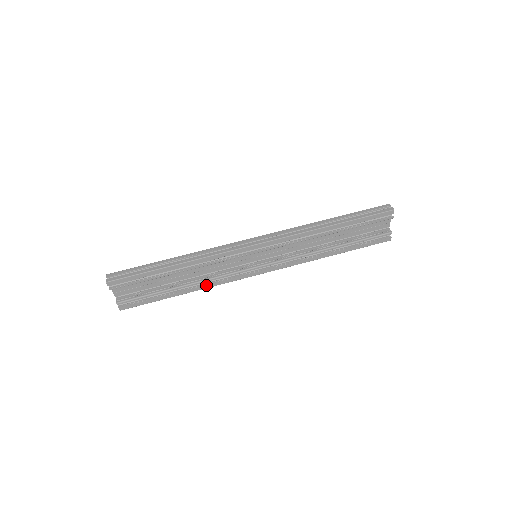
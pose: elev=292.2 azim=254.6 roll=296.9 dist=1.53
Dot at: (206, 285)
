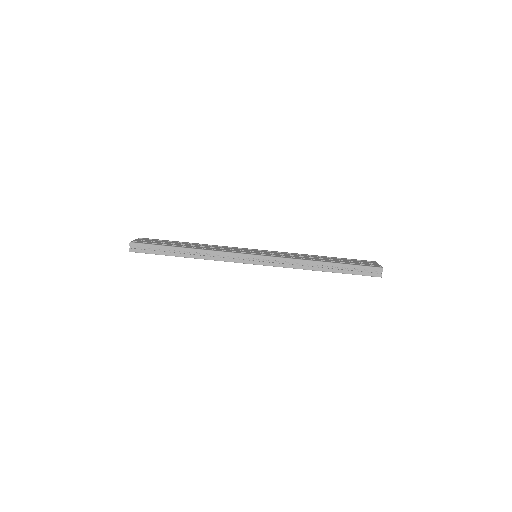
Dot at: occluded
